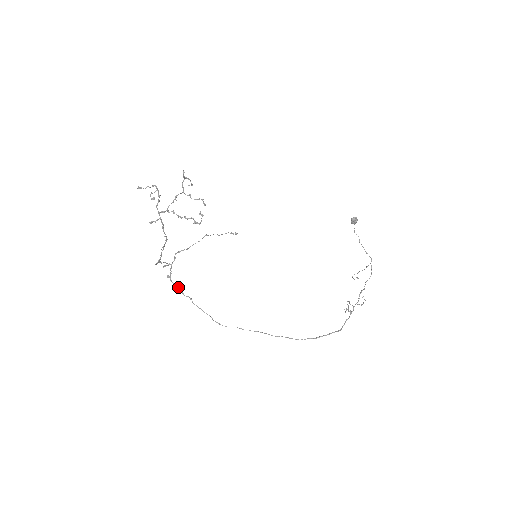
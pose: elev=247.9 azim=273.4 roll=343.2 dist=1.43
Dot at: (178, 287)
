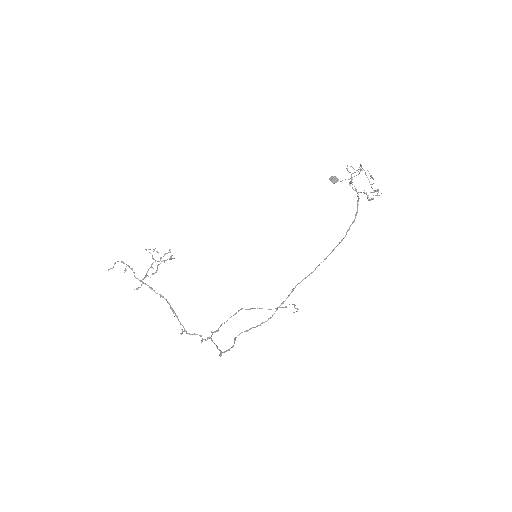
Dot at: (228, 349)
